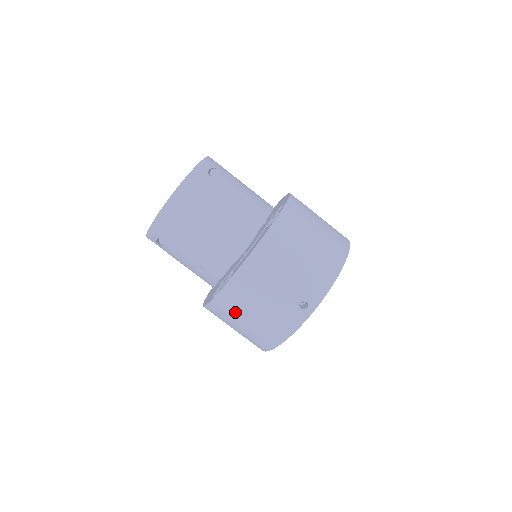
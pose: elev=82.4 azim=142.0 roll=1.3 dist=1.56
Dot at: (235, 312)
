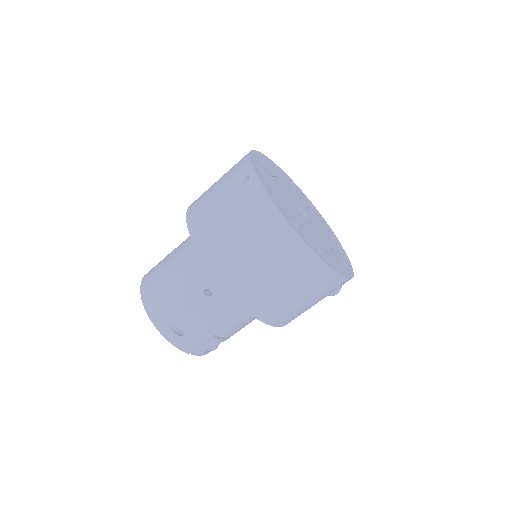
Dot at: (236, 261)
